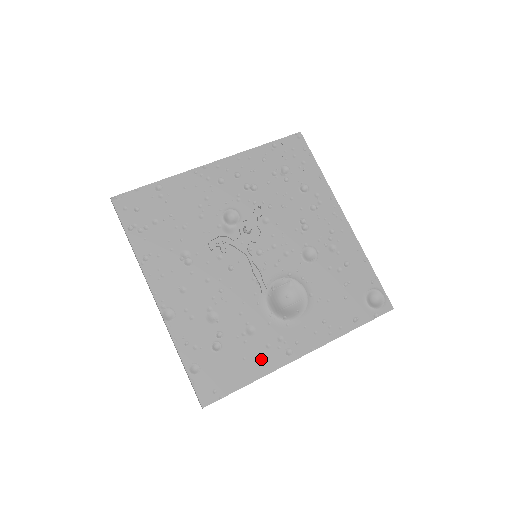
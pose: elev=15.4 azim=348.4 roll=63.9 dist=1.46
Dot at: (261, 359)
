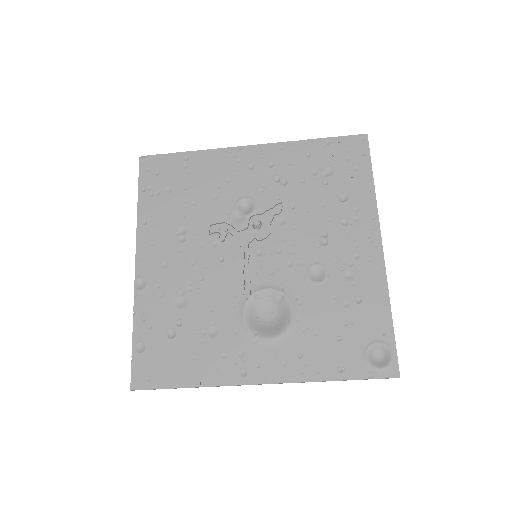
Dot at: (210, 367)
